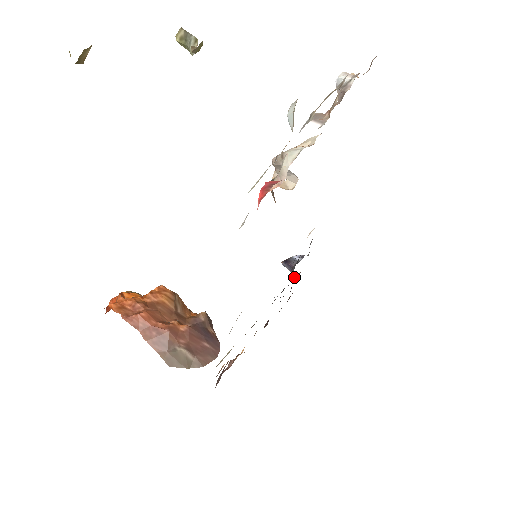
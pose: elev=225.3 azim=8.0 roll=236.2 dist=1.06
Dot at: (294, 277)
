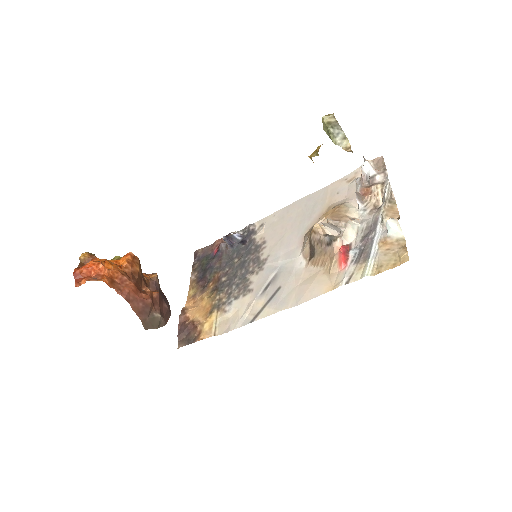
Dot at: (226, 248)
